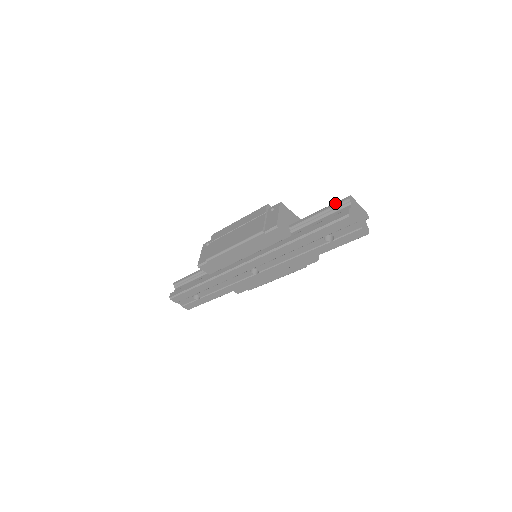
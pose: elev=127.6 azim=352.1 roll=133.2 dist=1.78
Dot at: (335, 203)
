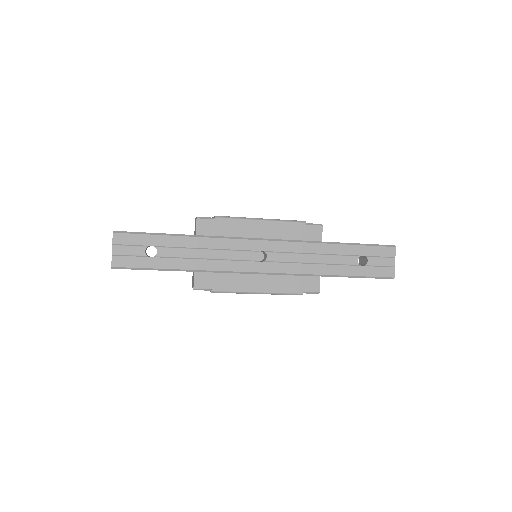
Dot at: occluded
